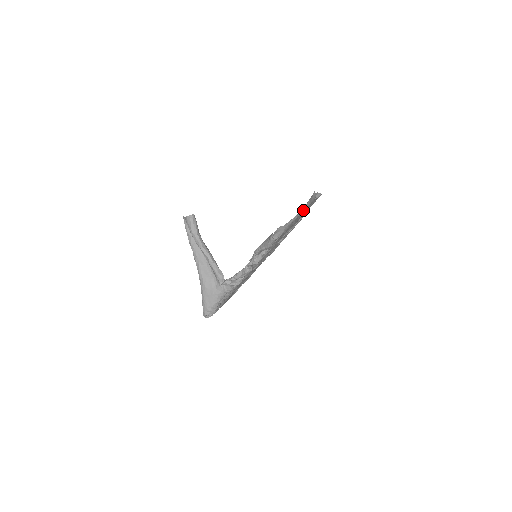
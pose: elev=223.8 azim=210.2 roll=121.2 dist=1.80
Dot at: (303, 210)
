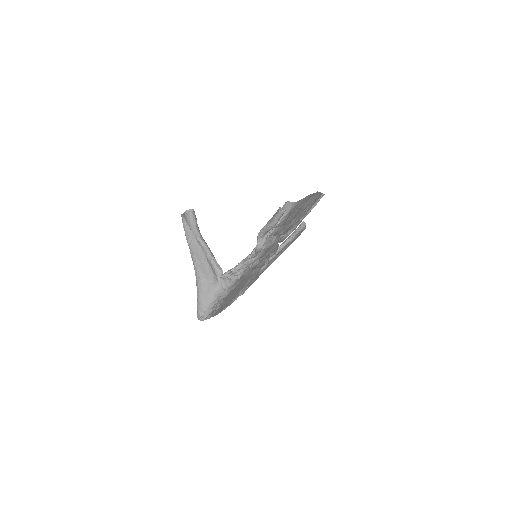
Dot at: occluded
